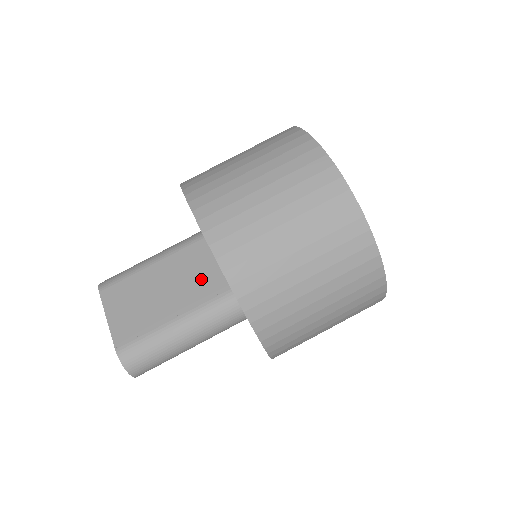
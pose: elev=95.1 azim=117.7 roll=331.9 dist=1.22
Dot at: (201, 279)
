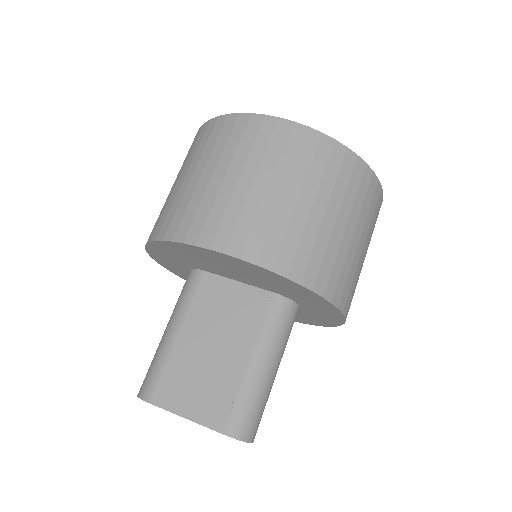
Dot at: (238, 310)
